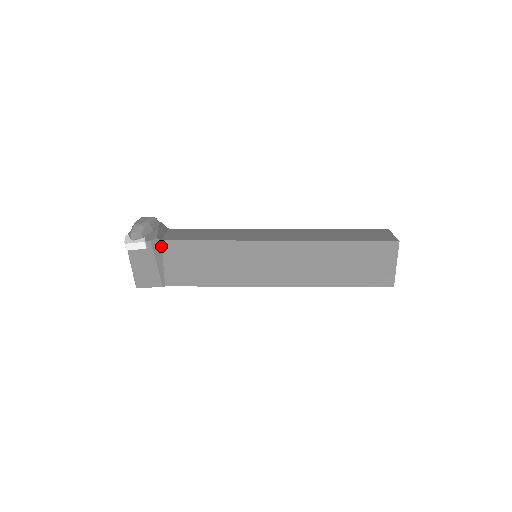
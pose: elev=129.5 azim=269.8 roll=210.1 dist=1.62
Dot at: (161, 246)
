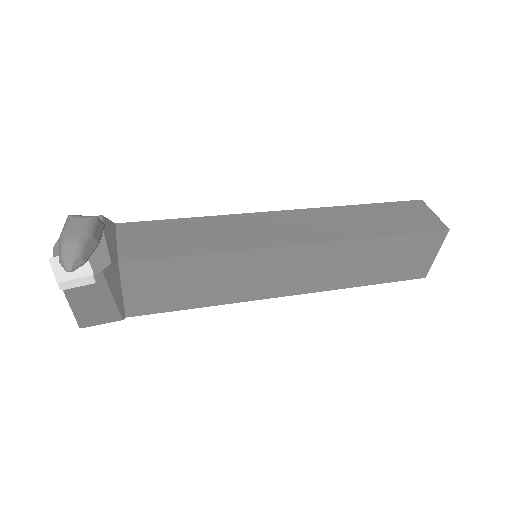
Dot at: (118, 270)
